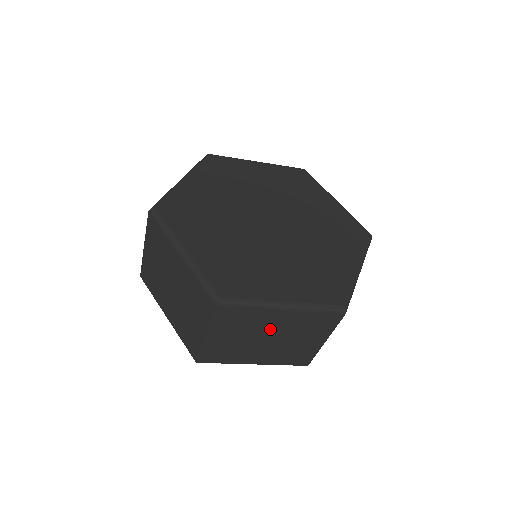
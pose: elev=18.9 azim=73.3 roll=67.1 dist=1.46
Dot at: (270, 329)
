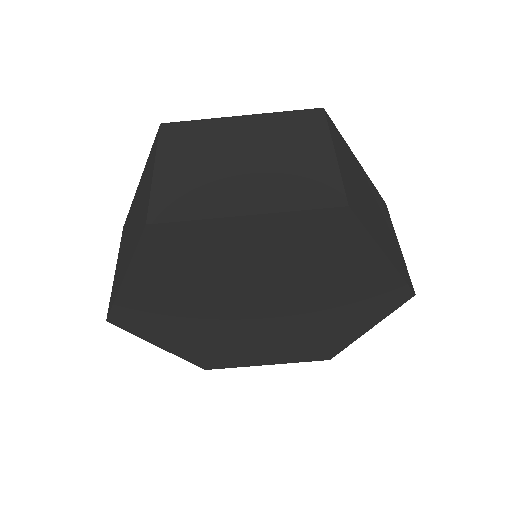
Dot at: (239, 145)
